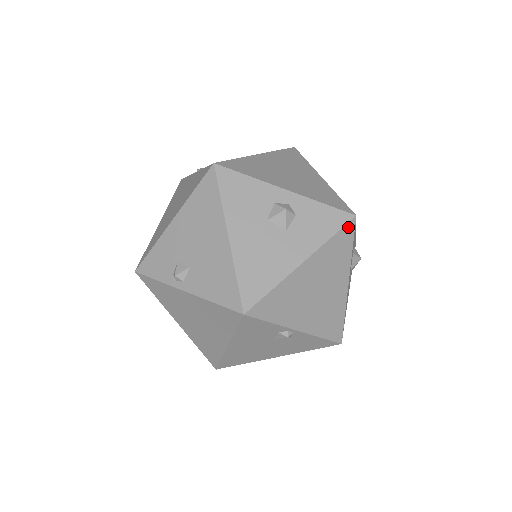
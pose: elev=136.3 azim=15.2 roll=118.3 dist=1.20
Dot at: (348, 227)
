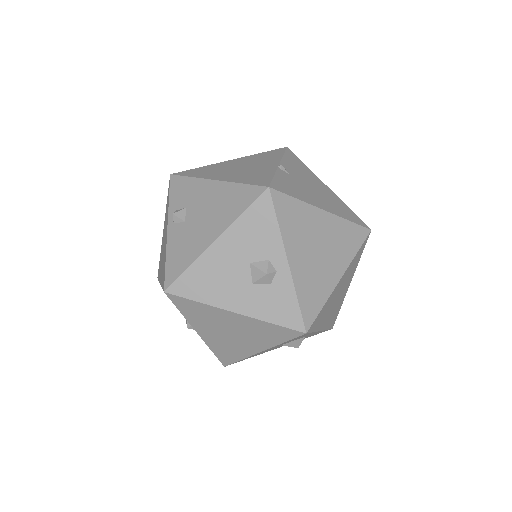
Dot at: (293, 332)
